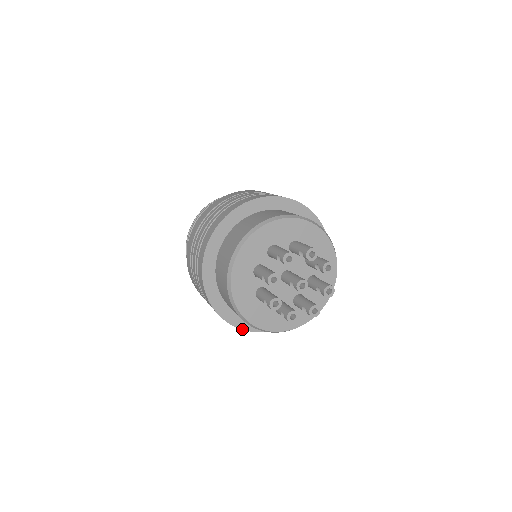
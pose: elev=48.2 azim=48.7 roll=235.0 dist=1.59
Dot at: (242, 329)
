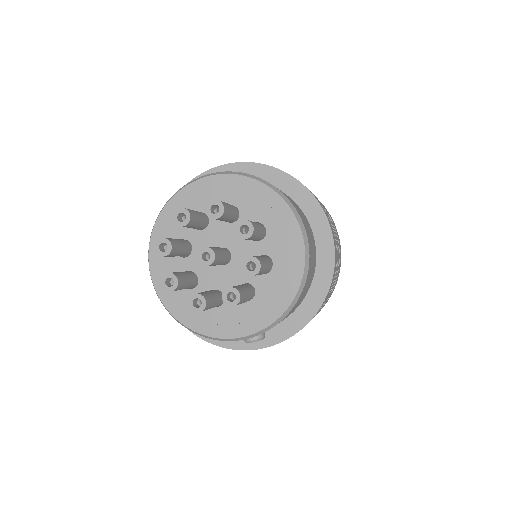
Dot at: occluded
